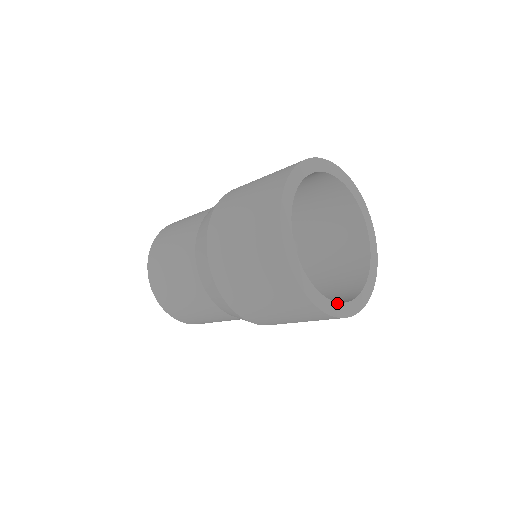
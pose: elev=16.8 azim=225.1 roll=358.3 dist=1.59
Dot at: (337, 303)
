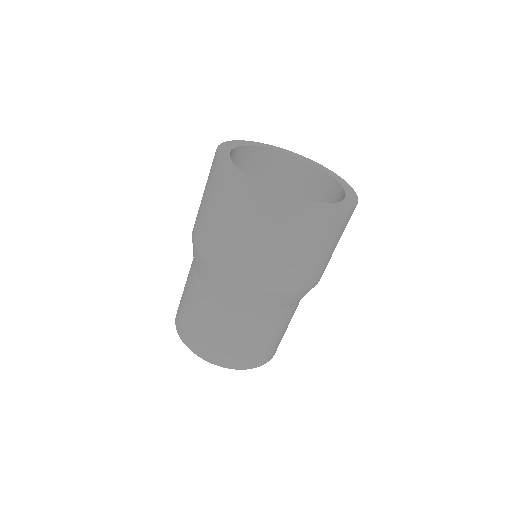
Dot at: (292, 198)
